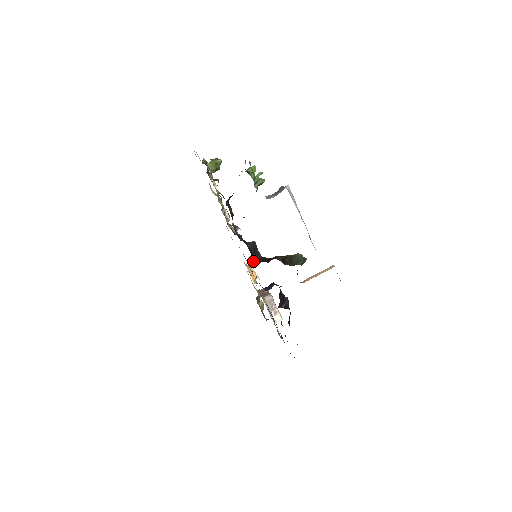
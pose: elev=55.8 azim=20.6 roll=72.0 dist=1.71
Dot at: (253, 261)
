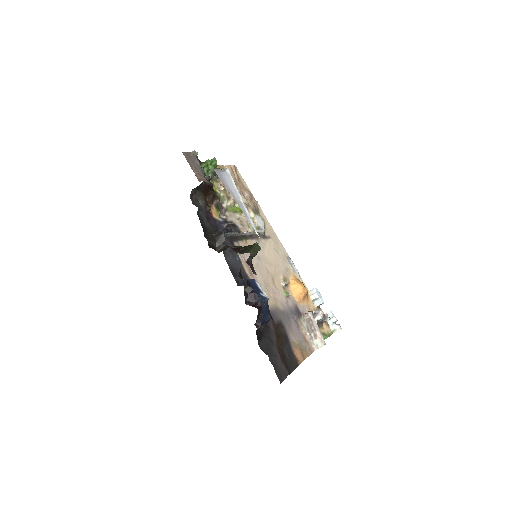
Dot at: (219, 251)
